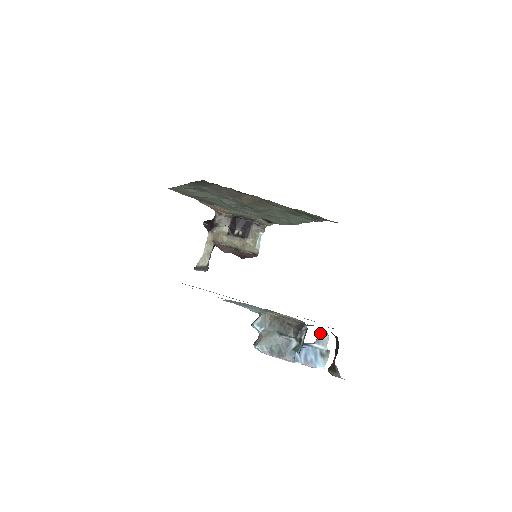
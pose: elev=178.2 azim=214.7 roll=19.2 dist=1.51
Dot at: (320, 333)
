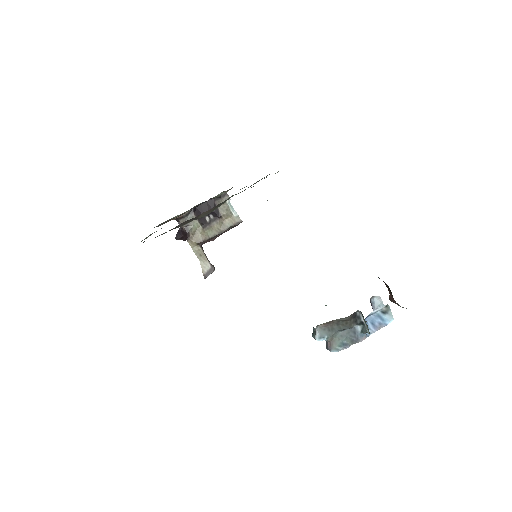
Dot at: (371, 300)
